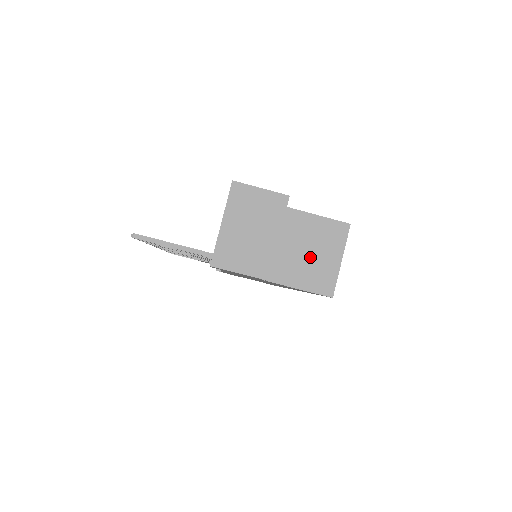
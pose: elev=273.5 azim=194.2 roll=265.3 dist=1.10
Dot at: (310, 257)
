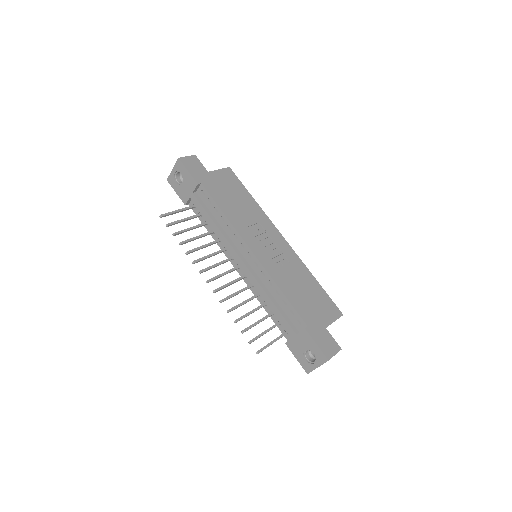
Dot at: occluded
